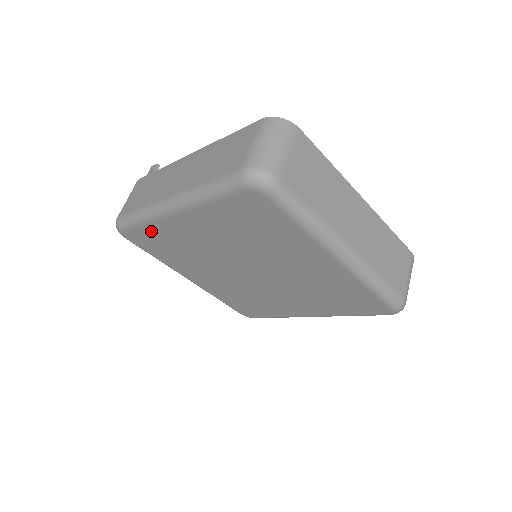
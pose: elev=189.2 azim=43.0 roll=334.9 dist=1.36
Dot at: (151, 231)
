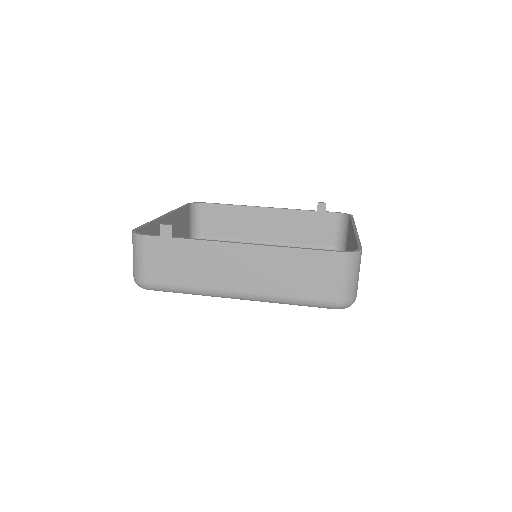
Dot at: occluded
